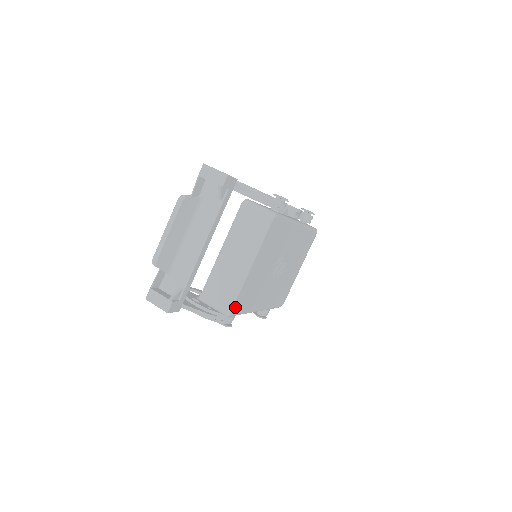
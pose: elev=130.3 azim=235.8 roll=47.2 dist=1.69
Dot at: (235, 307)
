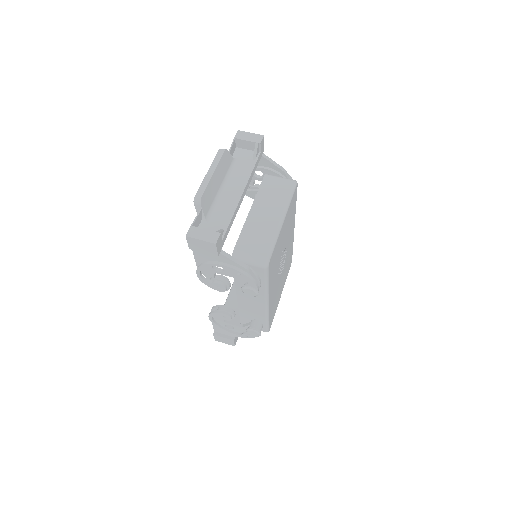
Dot at: (271, 259)
